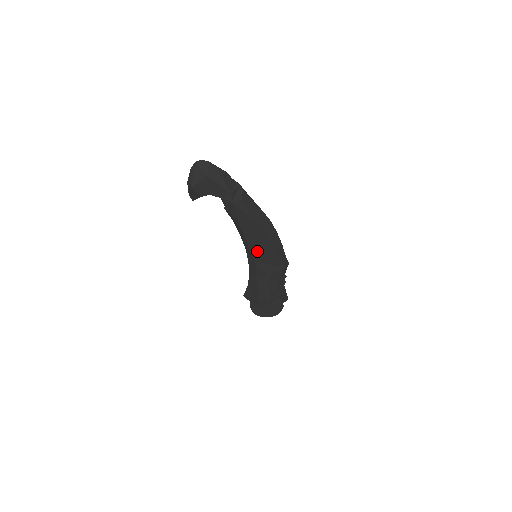
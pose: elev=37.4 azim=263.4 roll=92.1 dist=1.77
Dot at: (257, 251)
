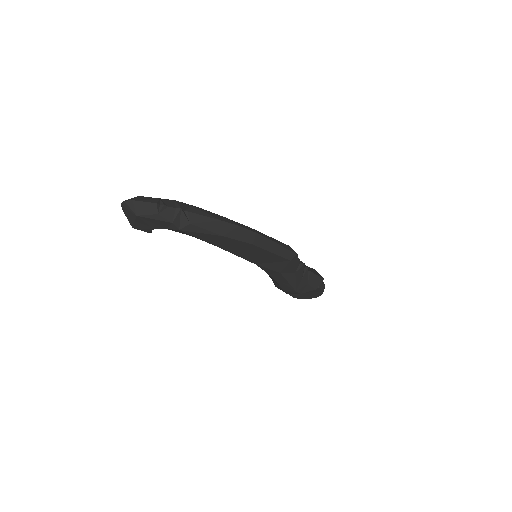
Dot at: (248, 256)
